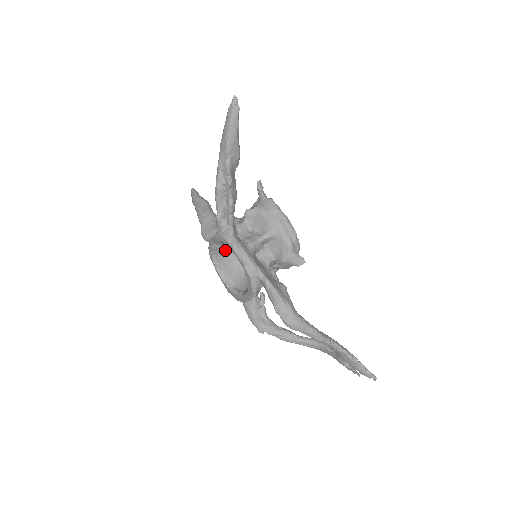
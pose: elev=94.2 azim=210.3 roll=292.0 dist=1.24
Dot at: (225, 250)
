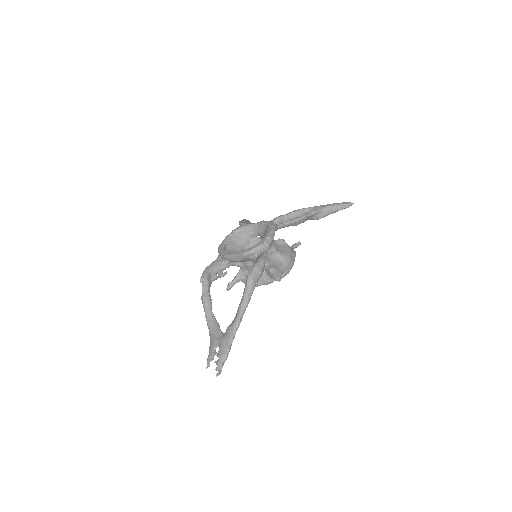
Dot at: (248, 235)
